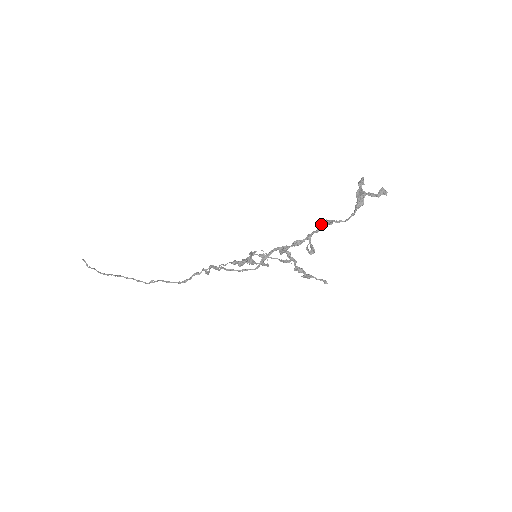
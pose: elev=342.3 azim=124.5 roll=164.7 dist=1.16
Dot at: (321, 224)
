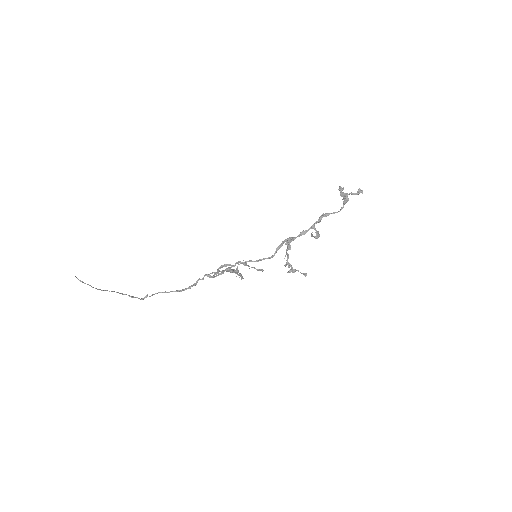
Dot at: (321, 216)
